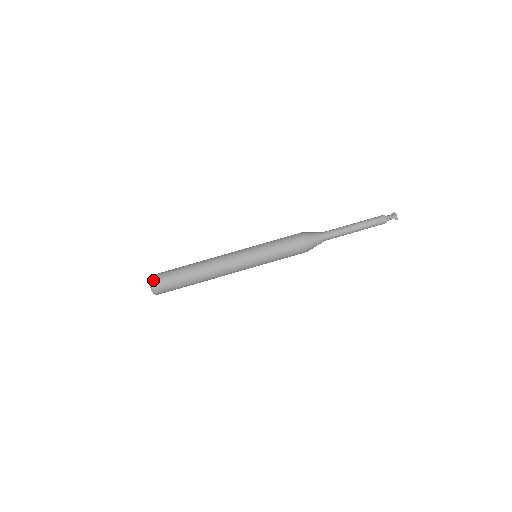
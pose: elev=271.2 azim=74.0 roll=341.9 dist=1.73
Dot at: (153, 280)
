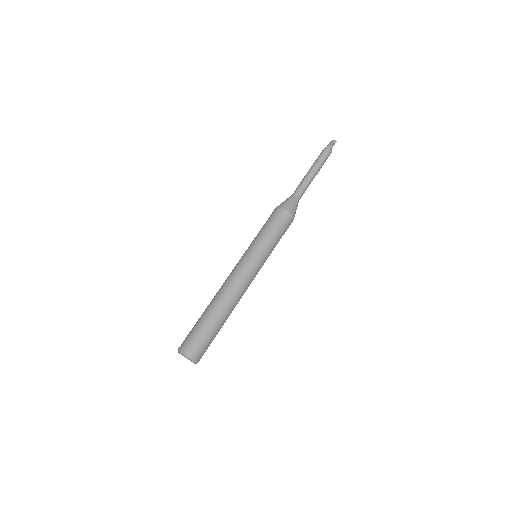
Dot at: (182, 348)
